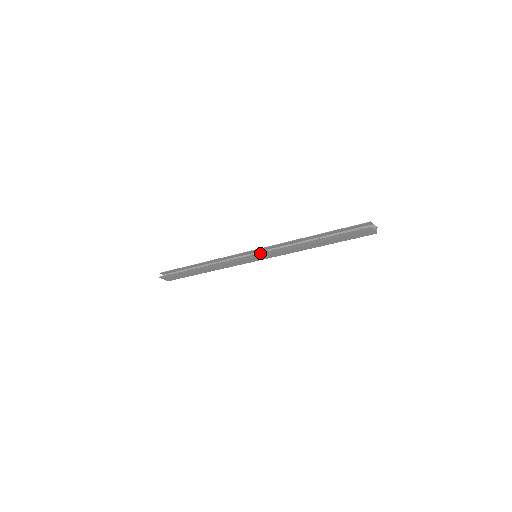
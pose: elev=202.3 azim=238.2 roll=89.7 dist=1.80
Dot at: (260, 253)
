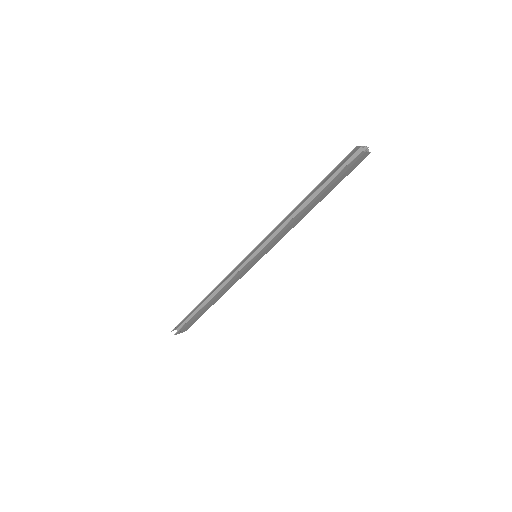
Dot at: (259, 252)
